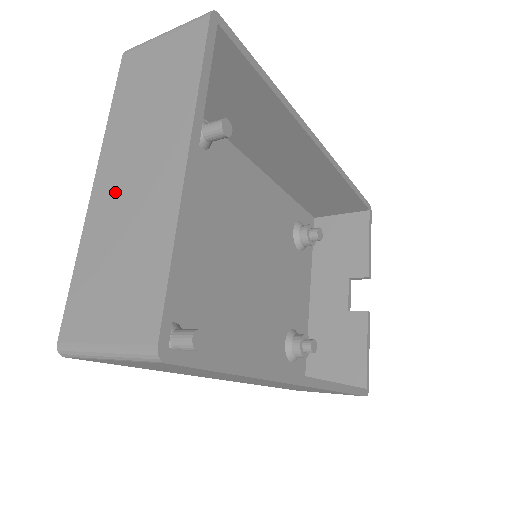
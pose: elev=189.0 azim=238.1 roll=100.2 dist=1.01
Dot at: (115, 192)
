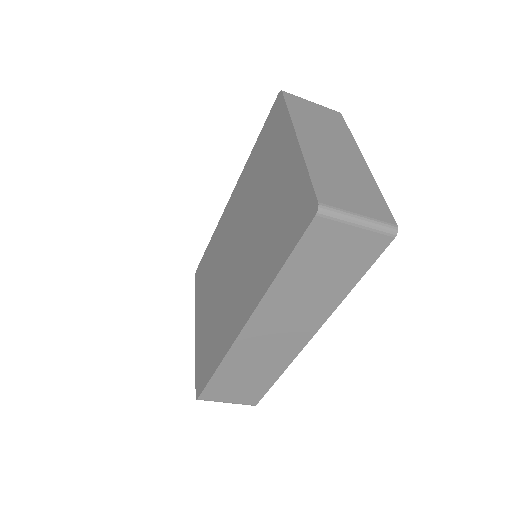
Dot at: (321, 150)
